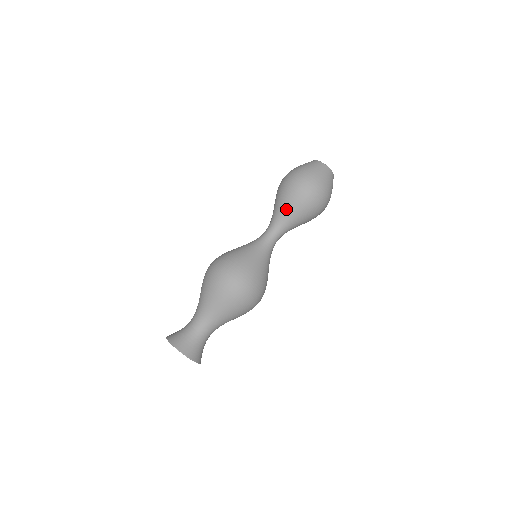
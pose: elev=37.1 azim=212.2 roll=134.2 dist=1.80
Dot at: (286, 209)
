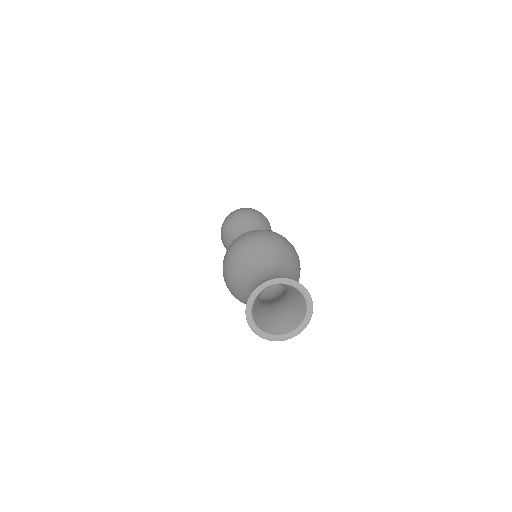
Dot at: (247, 224)
